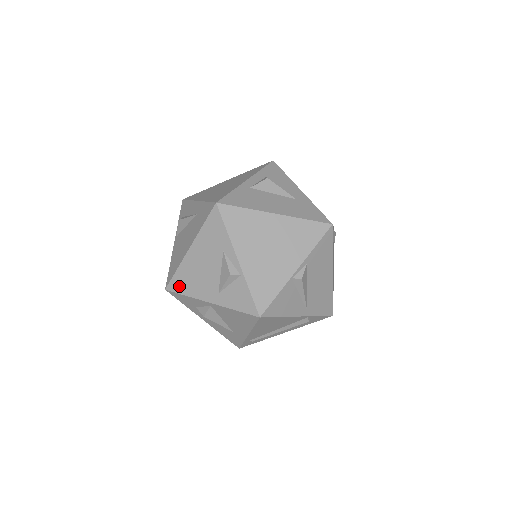
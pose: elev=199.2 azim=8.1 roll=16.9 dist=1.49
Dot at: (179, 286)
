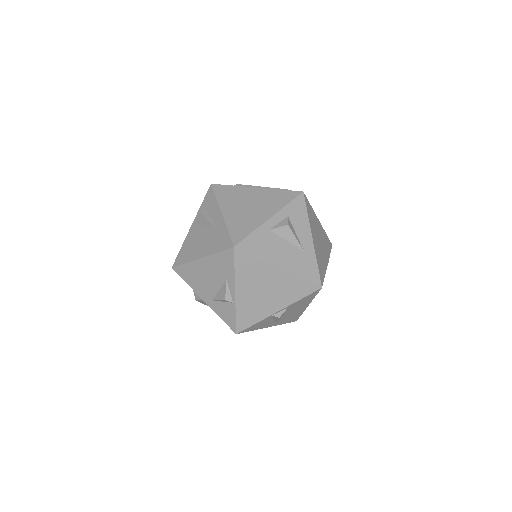
Dot at: (183, 274)
